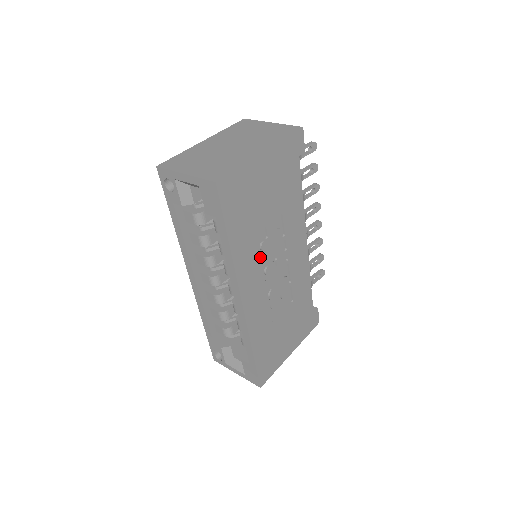
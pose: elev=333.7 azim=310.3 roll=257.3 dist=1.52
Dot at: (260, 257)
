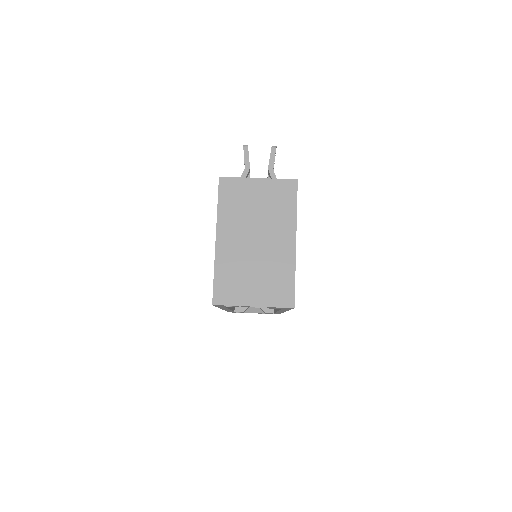
Dot at: occluded
